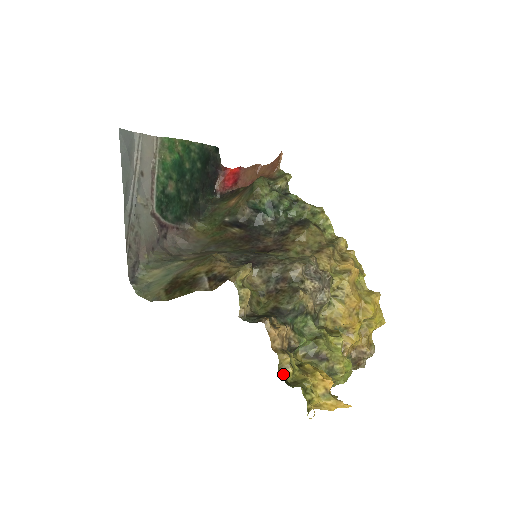
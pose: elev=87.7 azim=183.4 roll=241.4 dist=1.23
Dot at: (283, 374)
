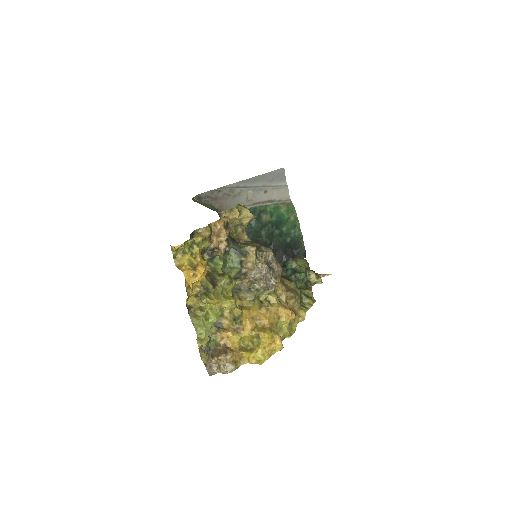
Dot at: (195, 235)
